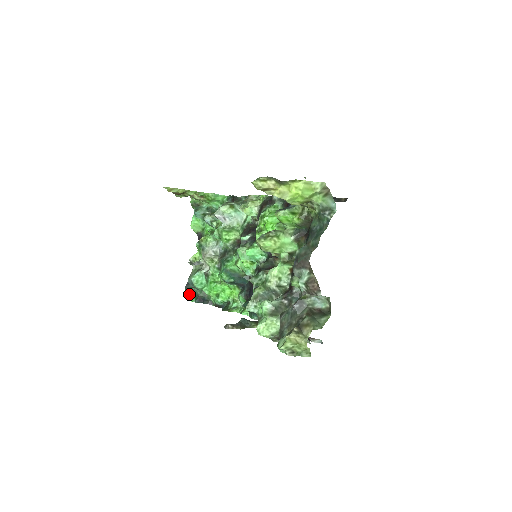
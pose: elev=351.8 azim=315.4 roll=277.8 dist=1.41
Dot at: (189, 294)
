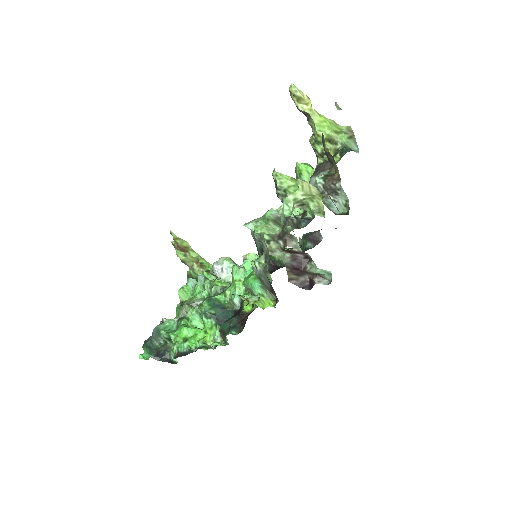
Dot at: (145, 352)
